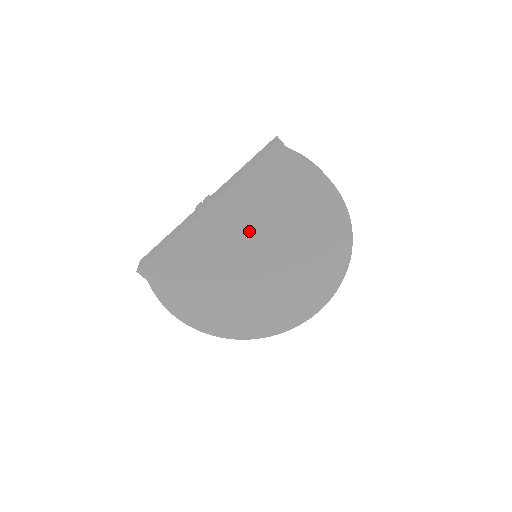
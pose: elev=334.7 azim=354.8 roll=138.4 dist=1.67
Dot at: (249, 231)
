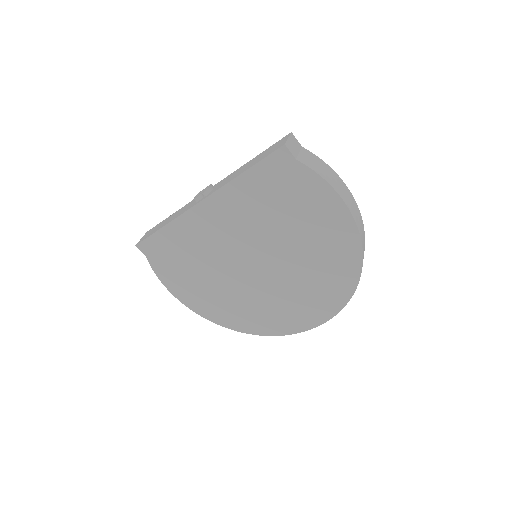
Dot at: (246, 232)
